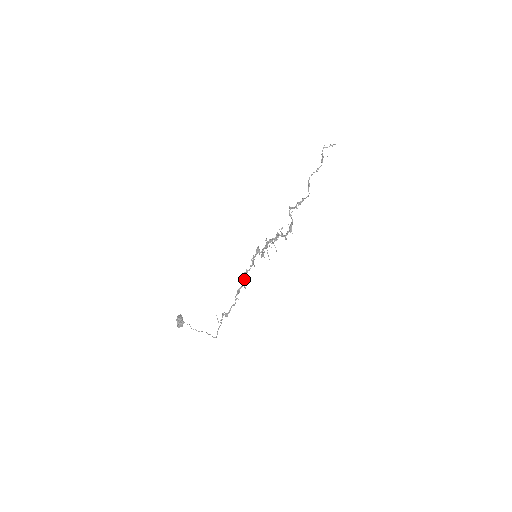
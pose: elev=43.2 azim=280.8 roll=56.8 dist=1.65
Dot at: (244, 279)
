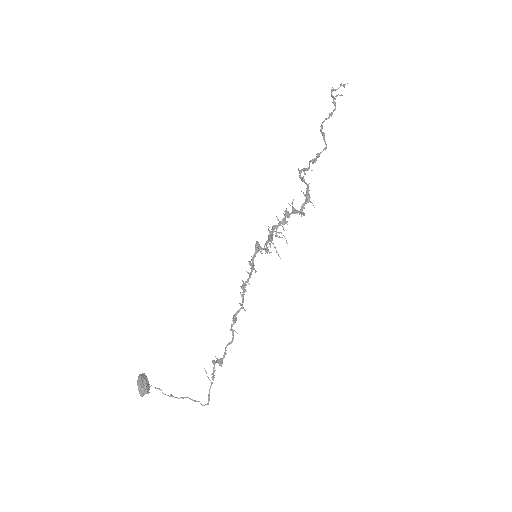
Dot at: (242, 296)
